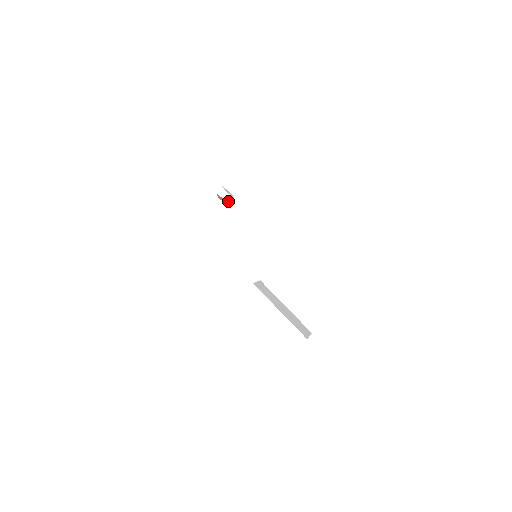
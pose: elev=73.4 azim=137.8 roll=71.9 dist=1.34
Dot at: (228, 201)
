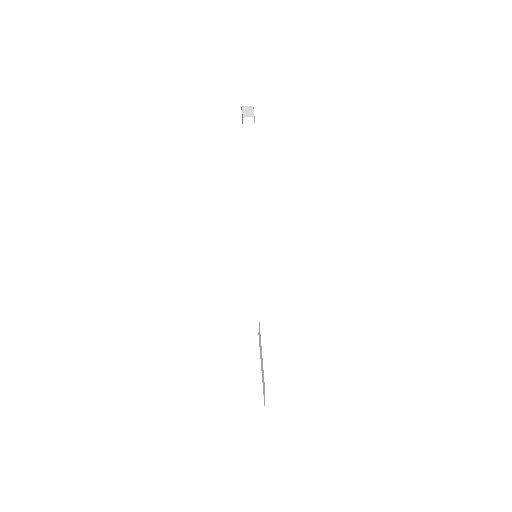
Dot at: (246, 124)
